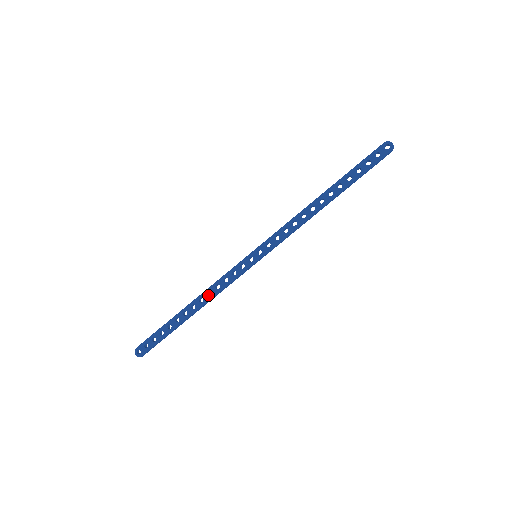
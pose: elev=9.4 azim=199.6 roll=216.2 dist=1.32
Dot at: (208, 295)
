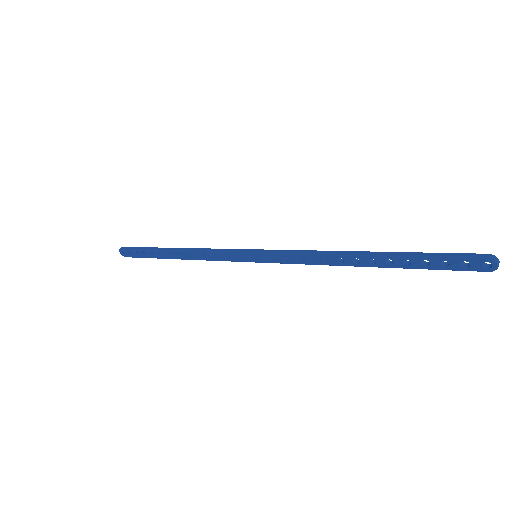
Dot at: (196, 255)
